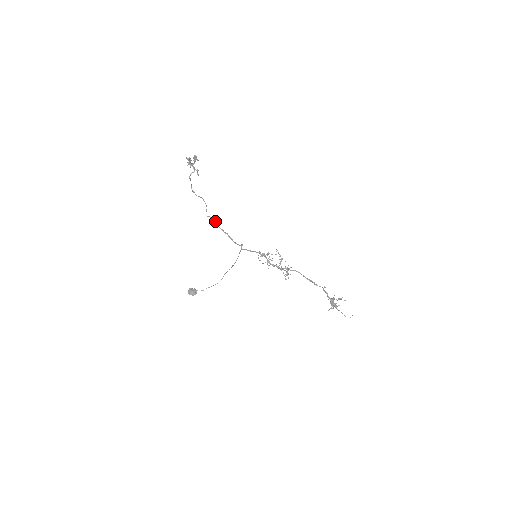
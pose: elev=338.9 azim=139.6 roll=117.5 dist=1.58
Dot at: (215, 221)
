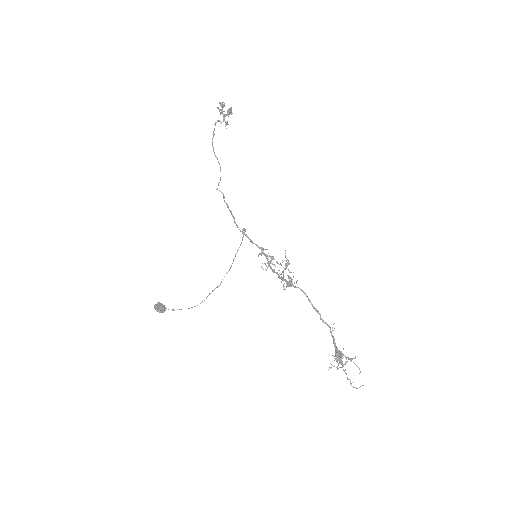
Dot at: (223, 196)
